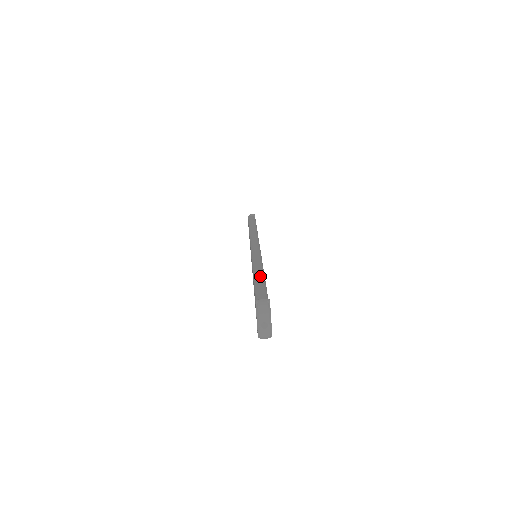
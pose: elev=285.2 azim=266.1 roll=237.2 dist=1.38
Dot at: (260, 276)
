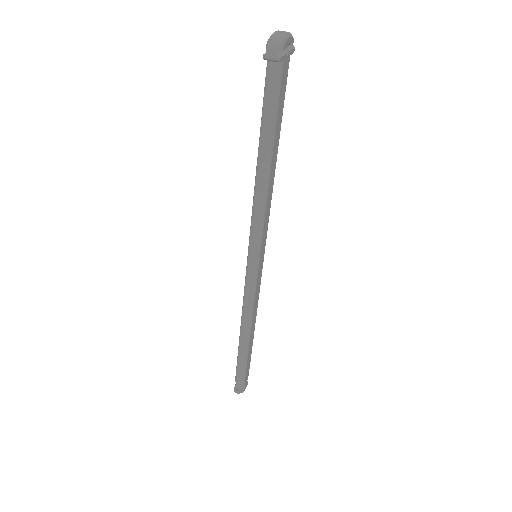
Dot at: occluded
